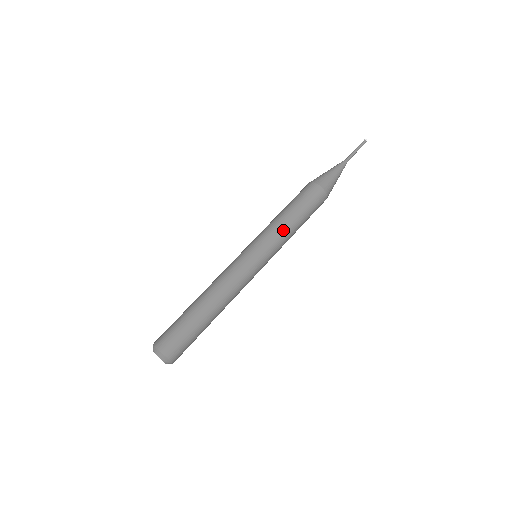
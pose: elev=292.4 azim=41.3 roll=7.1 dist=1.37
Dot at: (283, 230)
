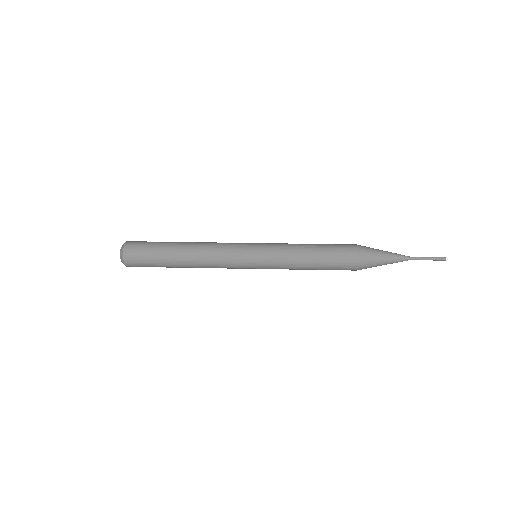
Dot at: (292, 255)
